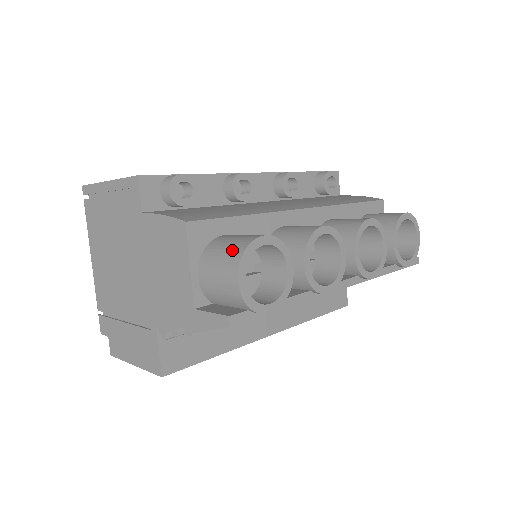
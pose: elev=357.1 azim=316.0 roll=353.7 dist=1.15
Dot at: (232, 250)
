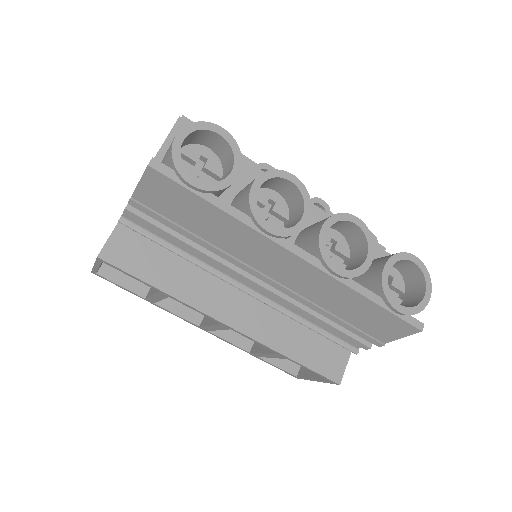
Dot at: occluded
